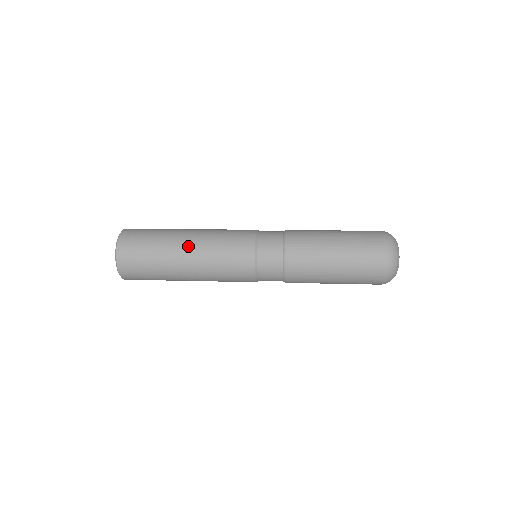
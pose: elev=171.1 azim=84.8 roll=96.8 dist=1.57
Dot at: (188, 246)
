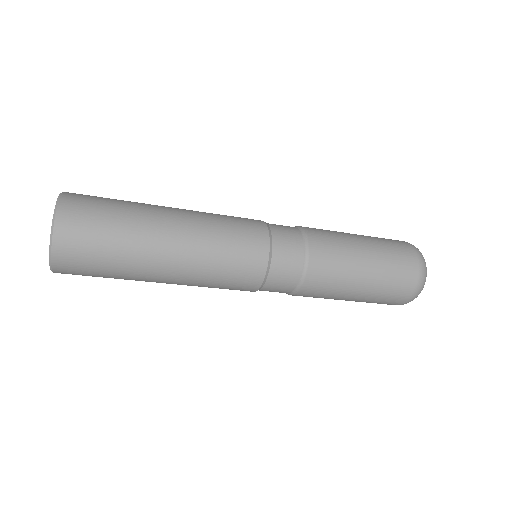
Dot at: (175, 208)
